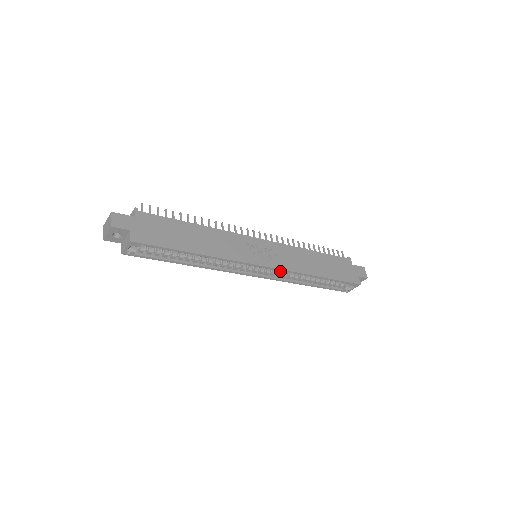
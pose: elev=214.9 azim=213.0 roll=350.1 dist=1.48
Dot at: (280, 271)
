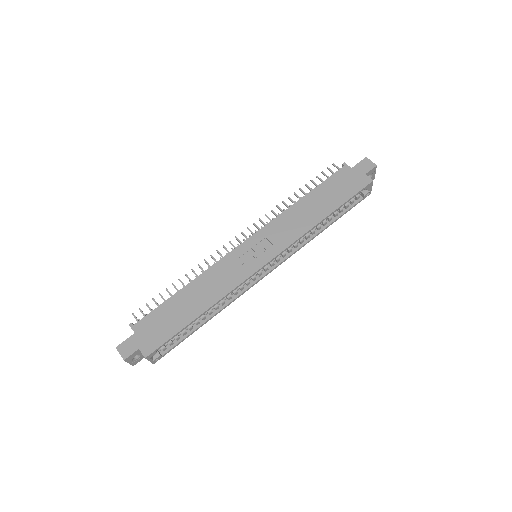
Dot at: occluded
